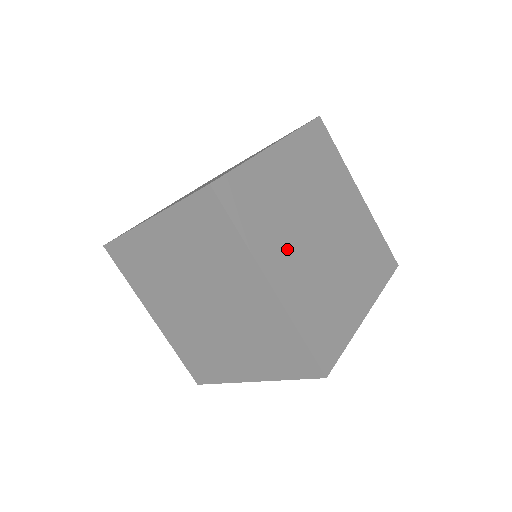
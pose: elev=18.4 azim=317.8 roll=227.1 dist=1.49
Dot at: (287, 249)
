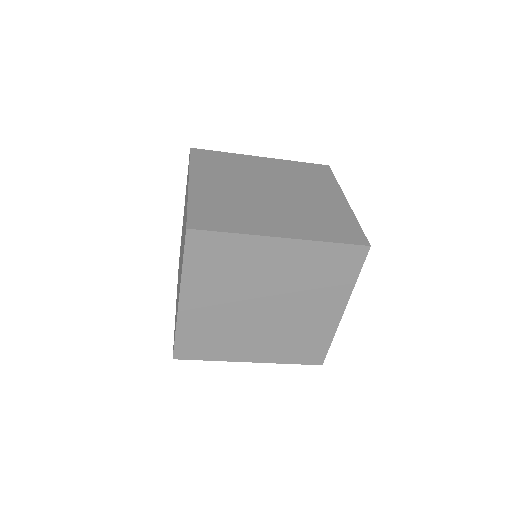
Dot at: (244, 340)
